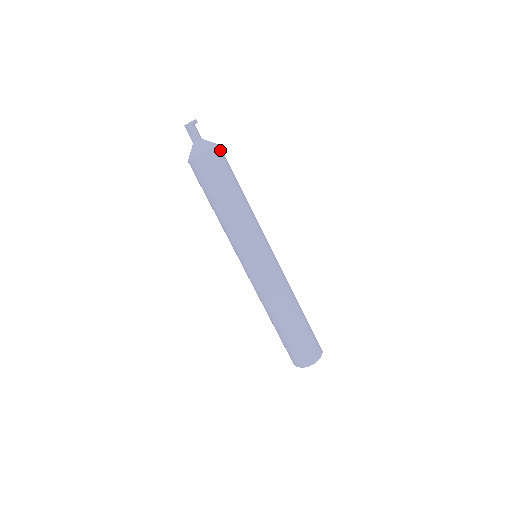
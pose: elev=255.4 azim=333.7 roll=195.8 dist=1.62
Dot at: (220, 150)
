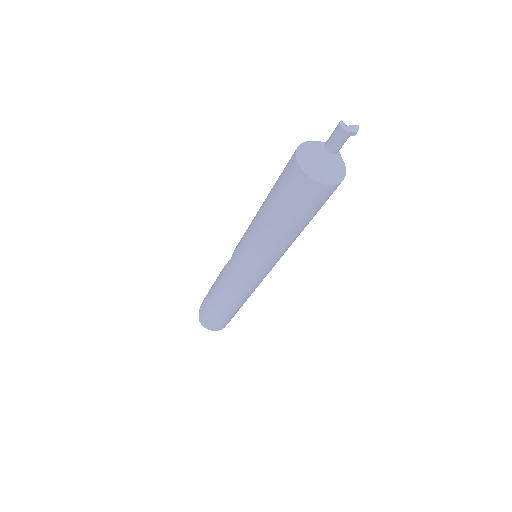
Dot at: occluded
